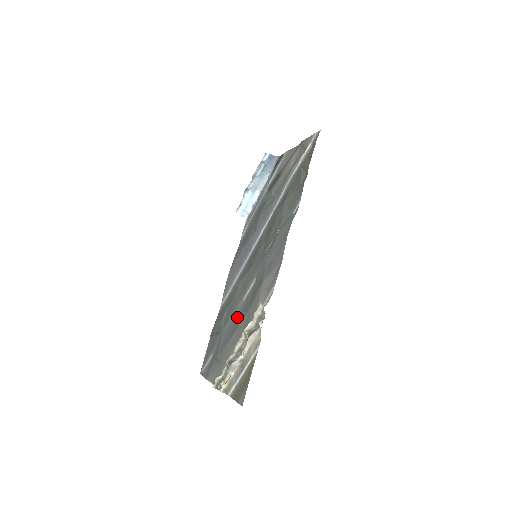
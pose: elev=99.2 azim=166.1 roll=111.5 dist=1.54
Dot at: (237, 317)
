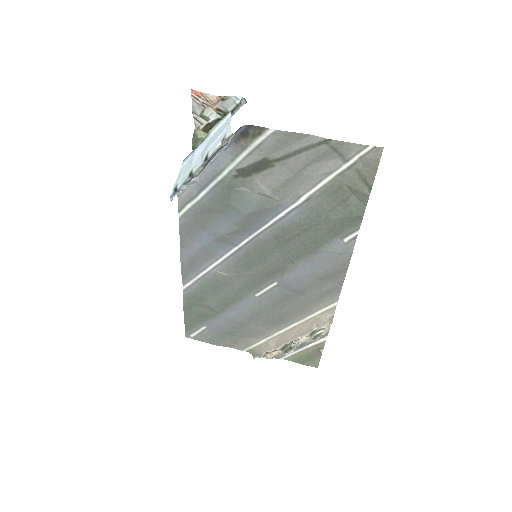
Dot at: (254, 309)
